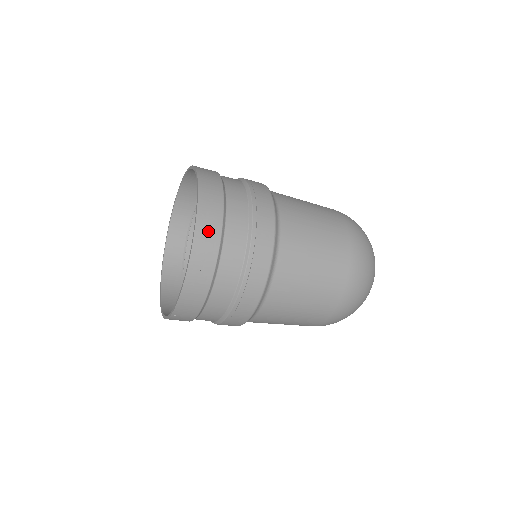
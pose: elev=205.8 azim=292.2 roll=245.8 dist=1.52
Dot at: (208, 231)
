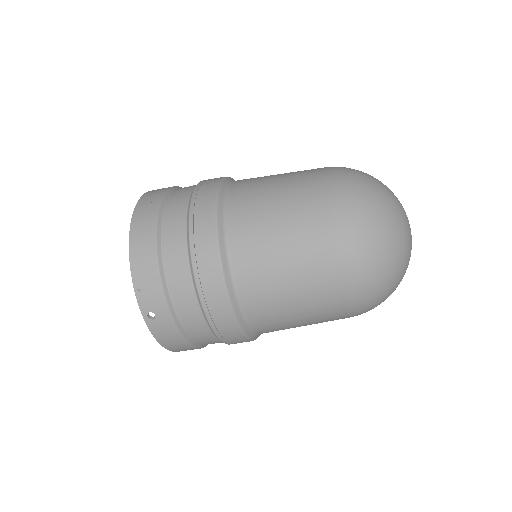
Dot at: (153, 194)
